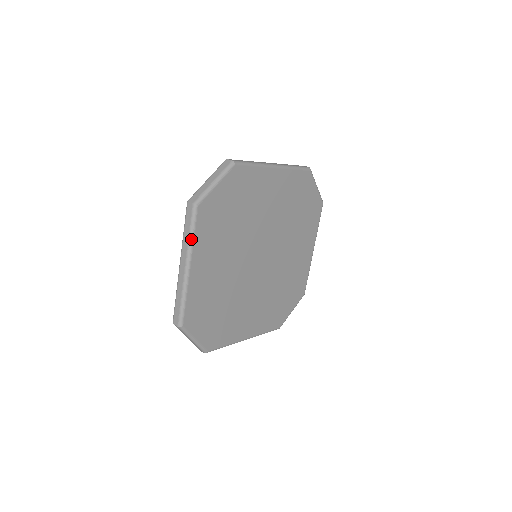
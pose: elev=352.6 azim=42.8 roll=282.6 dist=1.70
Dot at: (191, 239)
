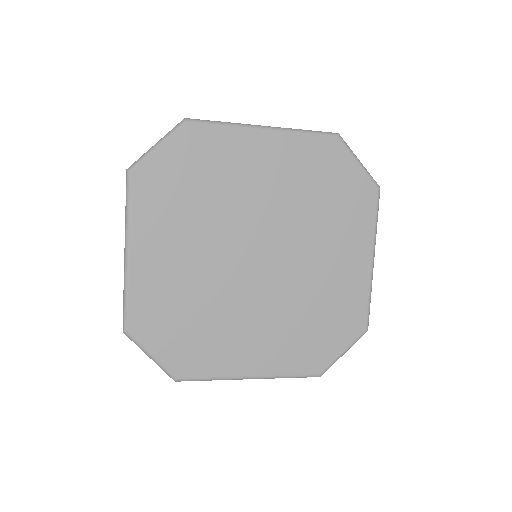
Dot at: (127, 215)
